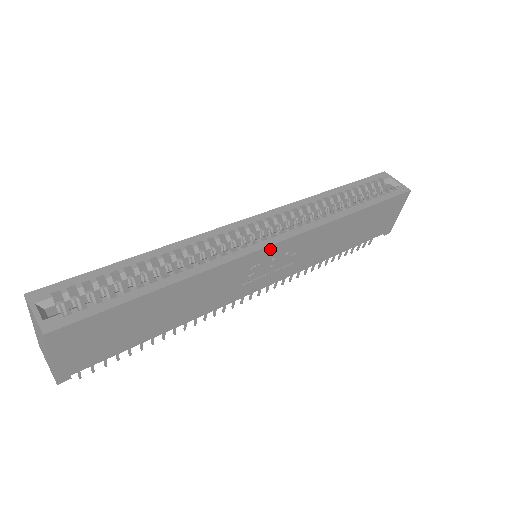
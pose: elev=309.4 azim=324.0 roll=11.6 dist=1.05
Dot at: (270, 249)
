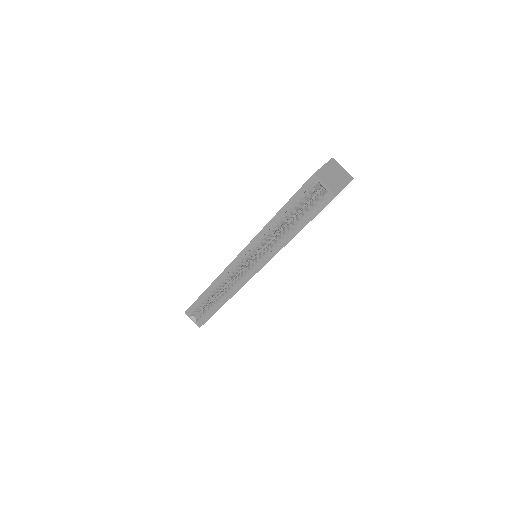
Dot at: occluded
